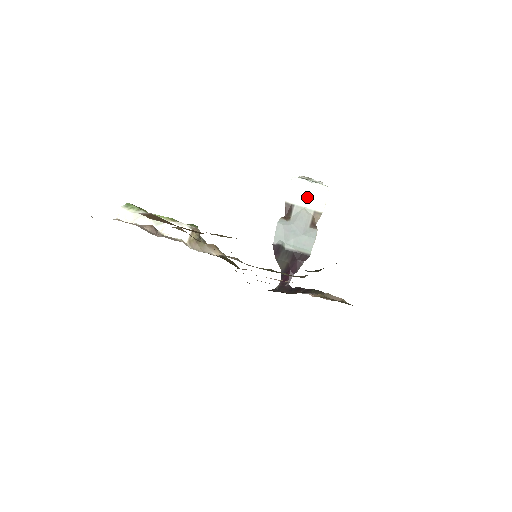
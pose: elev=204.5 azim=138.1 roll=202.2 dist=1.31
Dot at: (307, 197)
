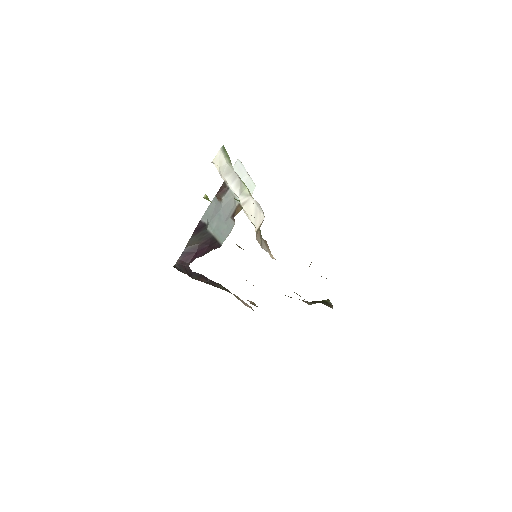
Dot at: occluded
